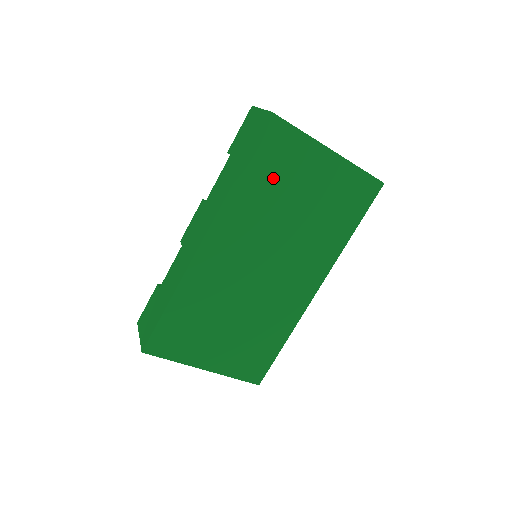
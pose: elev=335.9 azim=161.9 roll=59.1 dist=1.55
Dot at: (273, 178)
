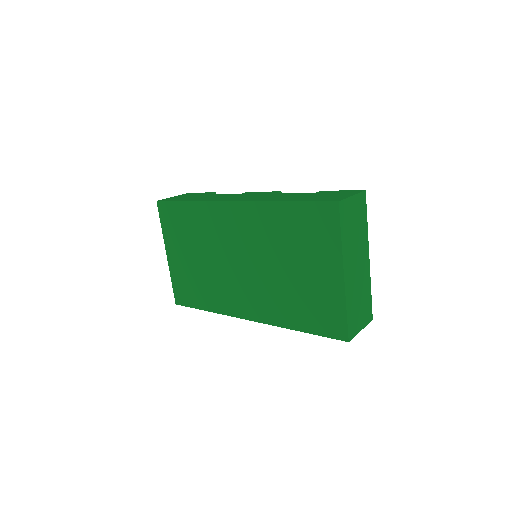
Dot at: (297, 233)
